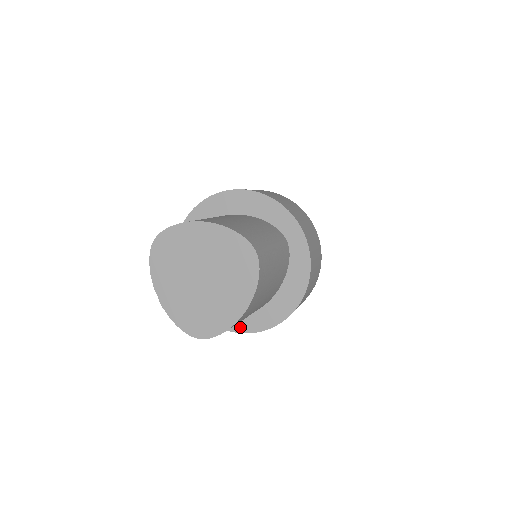
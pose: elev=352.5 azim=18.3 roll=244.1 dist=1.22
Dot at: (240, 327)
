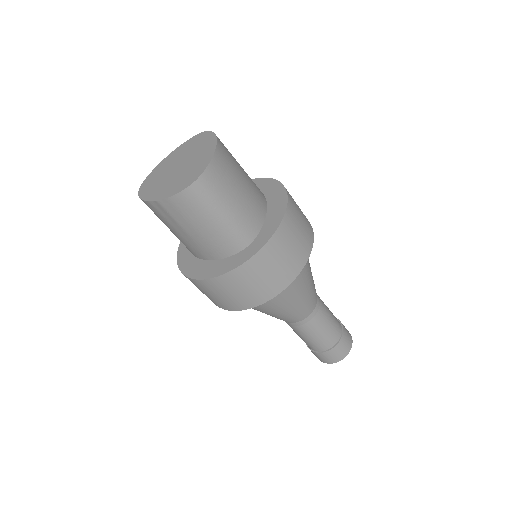
Dot at: (257, 247)
